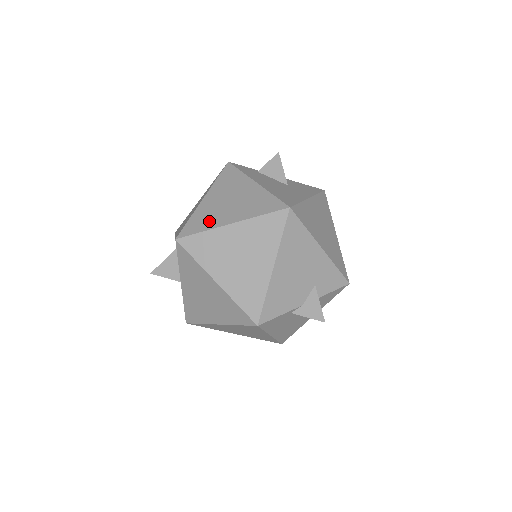
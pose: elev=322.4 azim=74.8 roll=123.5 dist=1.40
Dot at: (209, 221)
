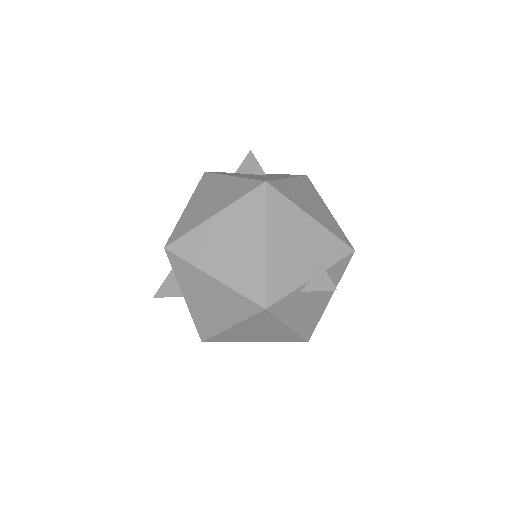
Dot at: (193, 222)
